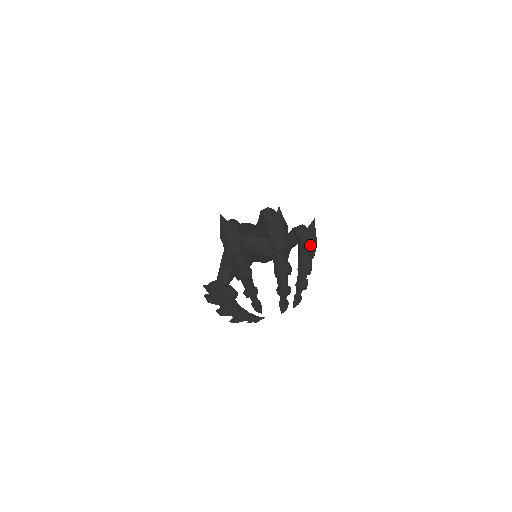
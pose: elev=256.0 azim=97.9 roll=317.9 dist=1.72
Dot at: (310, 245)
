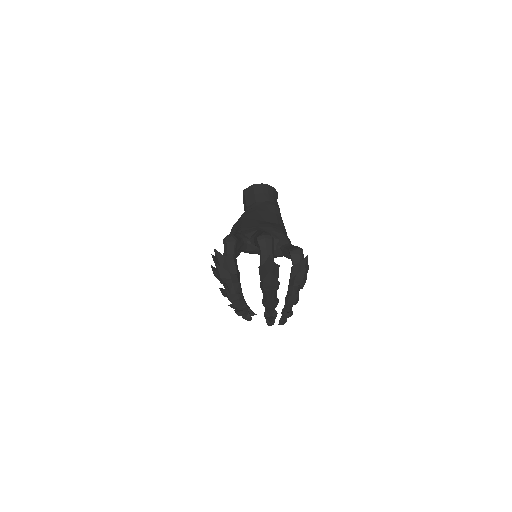
Dot at: (299, 283)
